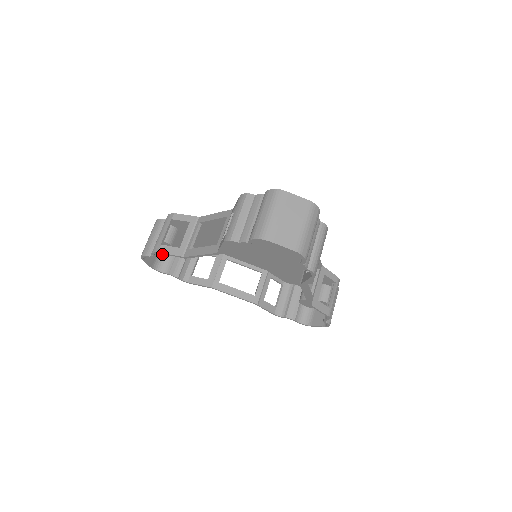
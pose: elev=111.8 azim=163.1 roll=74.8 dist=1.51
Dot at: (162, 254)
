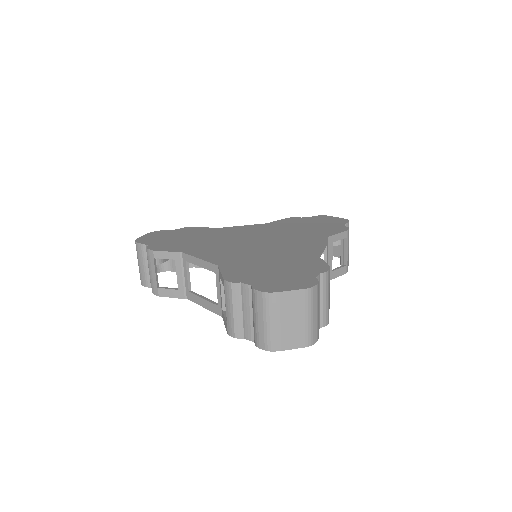
Dot at: occluded
